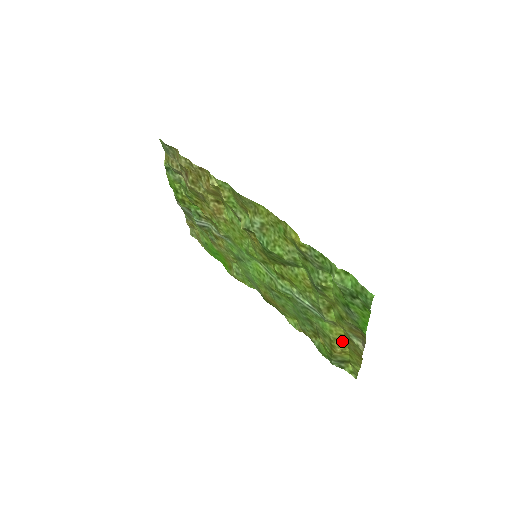
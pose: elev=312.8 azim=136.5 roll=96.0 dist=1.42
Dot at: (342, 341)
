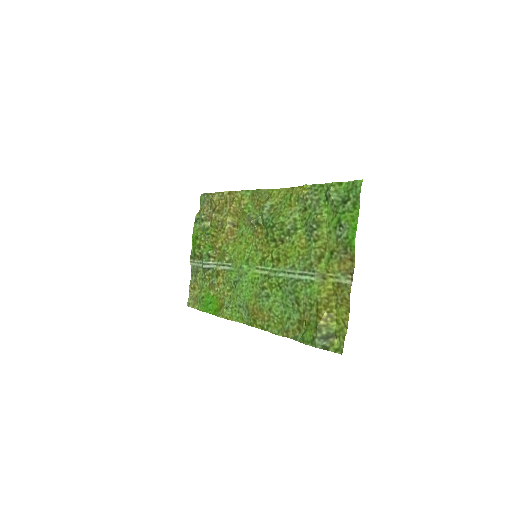
Dot at: (329, 300)
